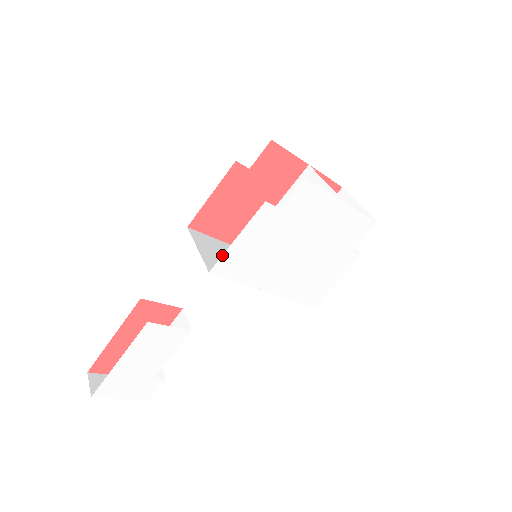
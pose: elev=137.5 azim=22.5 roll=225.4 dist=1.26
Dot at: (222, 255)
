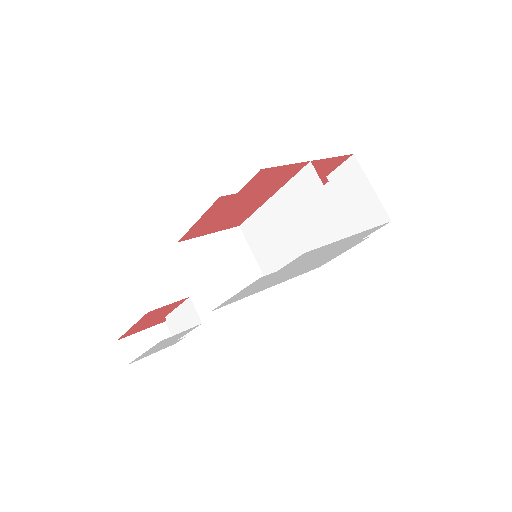
Dot at: (221, 304)
